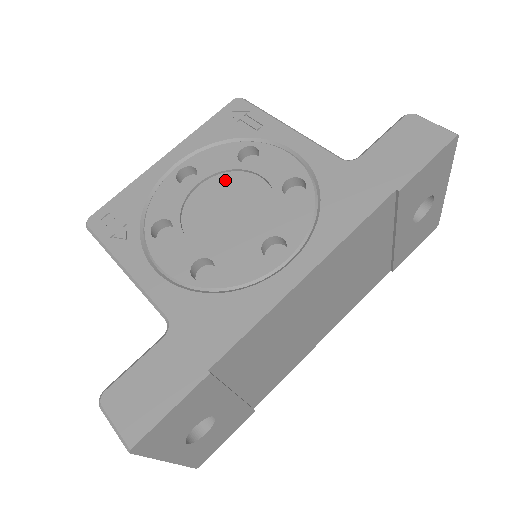
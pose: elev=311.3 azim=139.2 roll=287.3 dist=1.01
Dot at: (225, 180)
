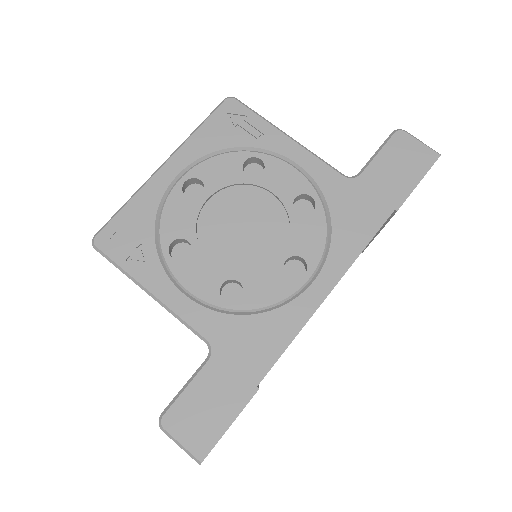
Dot at: (234, 195)
